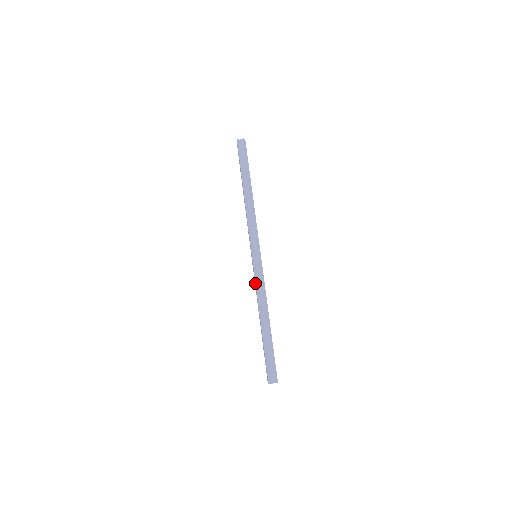
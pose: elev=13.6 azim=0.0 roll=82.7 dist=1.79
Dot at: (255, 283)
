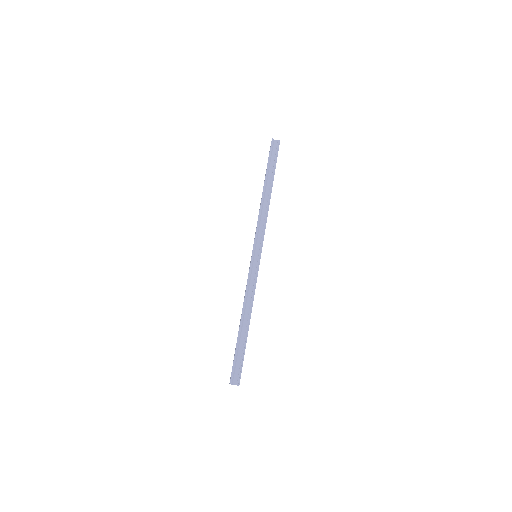
Dot at: (247, 281)
